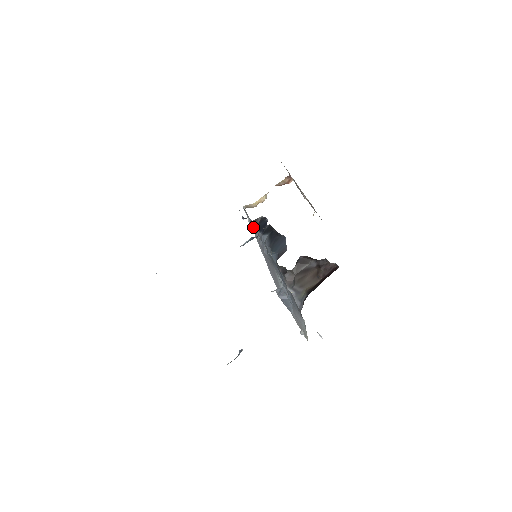
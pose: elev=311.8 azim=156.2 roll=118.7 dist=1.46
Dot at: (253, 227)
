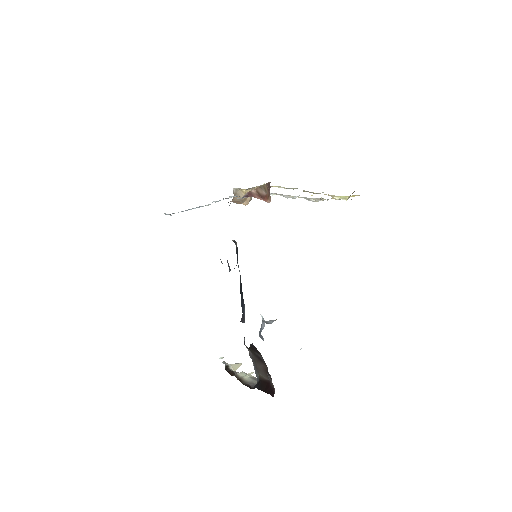
Dot at: occluded
